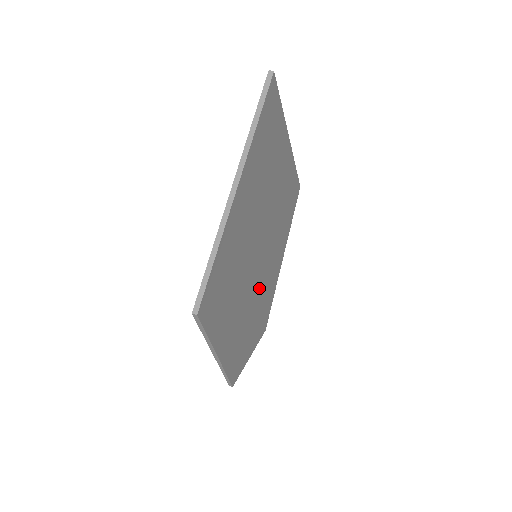
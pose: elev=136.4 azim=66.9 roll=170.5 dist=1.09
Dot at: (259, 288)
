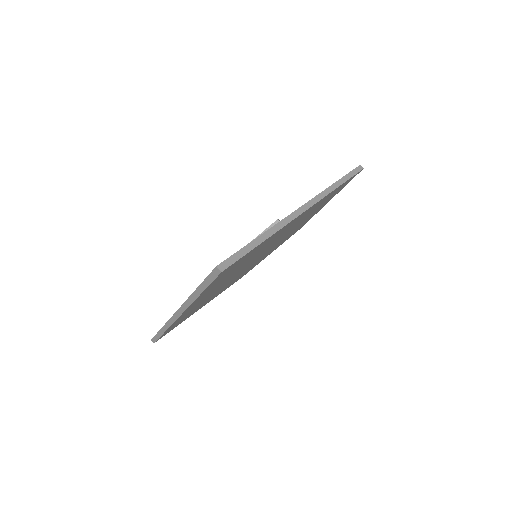
Dot at: (271, 249)
